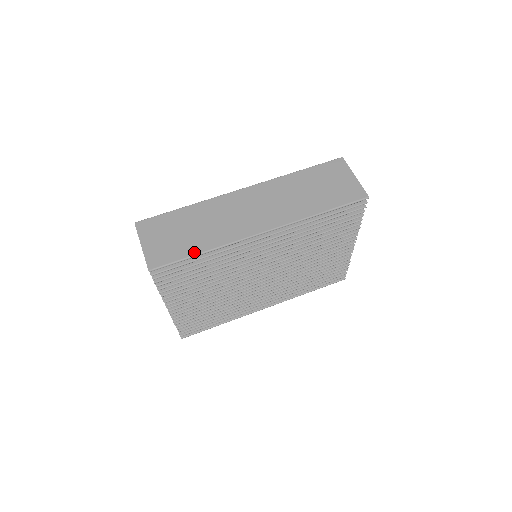
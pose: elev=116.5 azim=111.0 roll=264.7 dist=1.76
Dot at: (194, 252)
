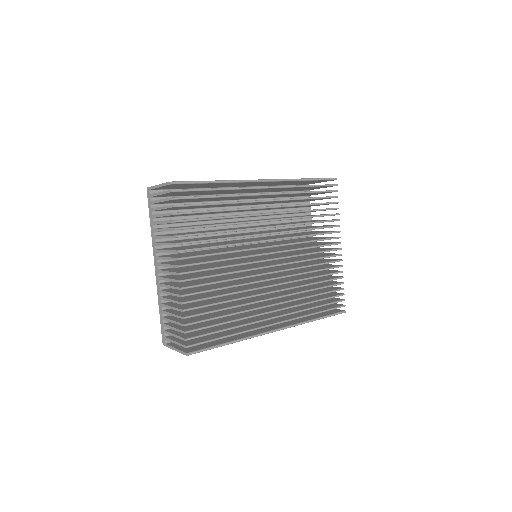
Dot at: (209, 181)
